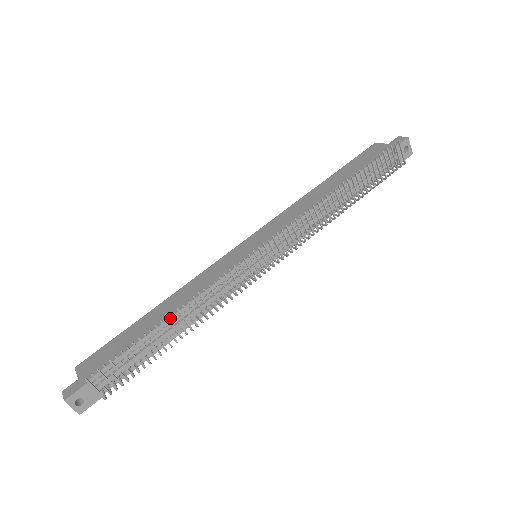
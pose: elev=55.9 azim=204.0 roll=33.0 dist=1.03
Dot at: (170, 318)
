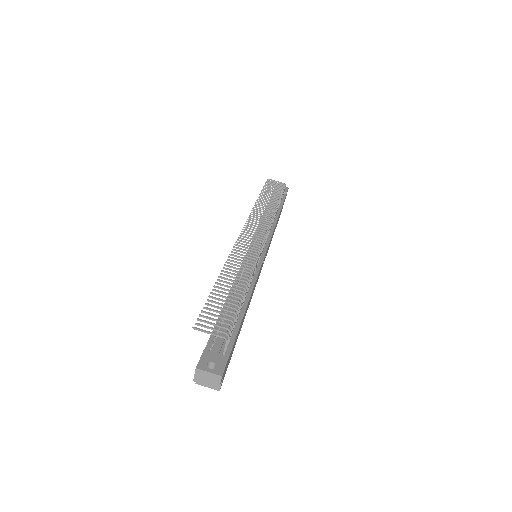
Dot at: occluded
